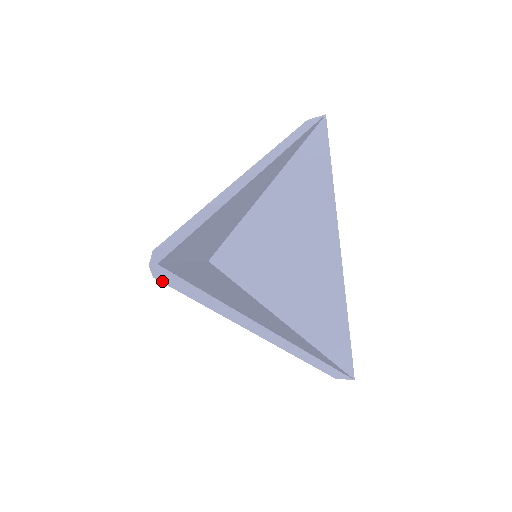
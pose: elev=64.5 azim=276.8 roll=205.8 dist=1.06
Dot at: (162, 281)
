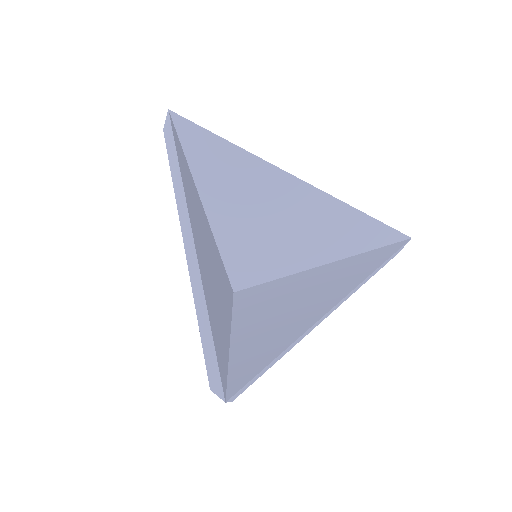
Dot at: occluded
